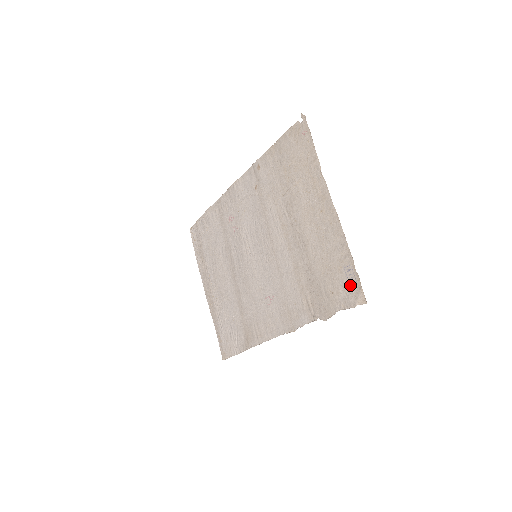
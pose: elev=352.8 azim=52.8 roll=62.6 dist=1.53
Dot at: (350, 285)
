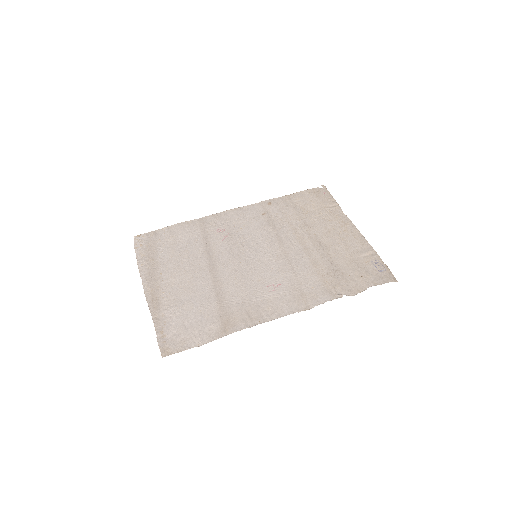
Dot at: (380, 271)
